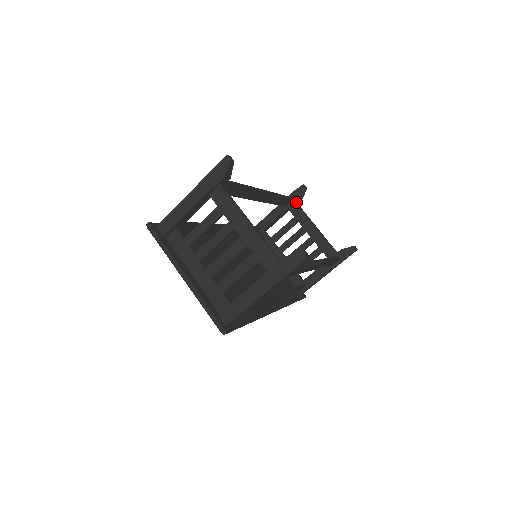
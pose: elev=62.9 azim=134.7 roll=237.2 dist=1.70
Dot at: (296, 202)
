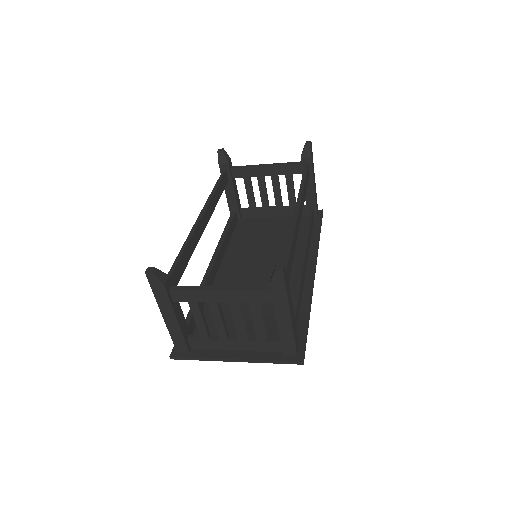
Dot at: (230, 168)
